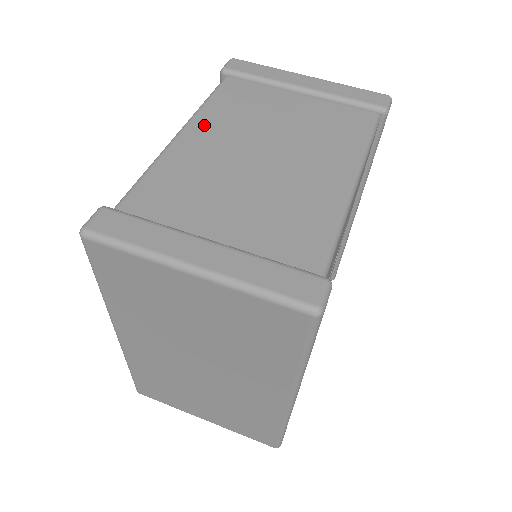
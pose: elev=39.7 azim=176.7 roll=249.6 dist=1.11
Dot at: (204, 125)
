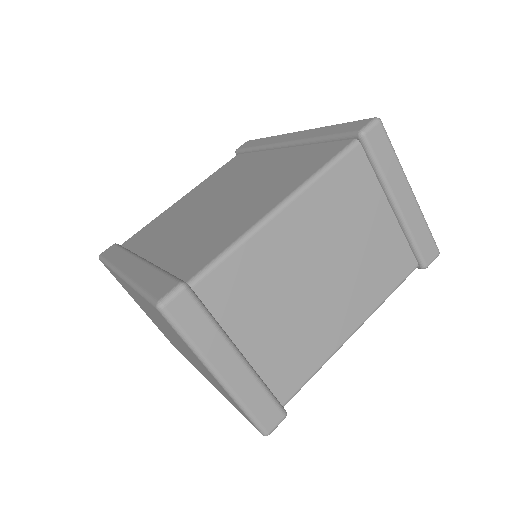
Dot at: (304, 210)
